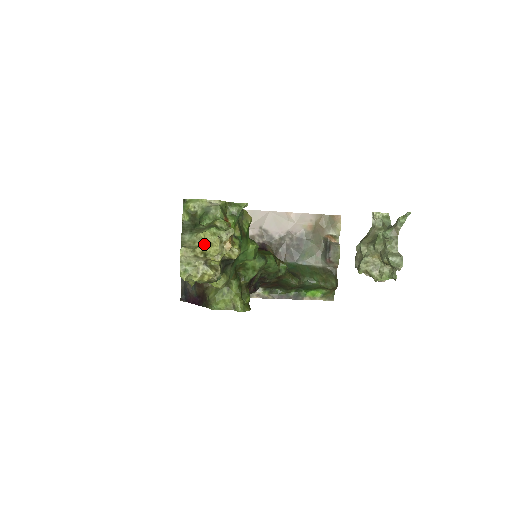
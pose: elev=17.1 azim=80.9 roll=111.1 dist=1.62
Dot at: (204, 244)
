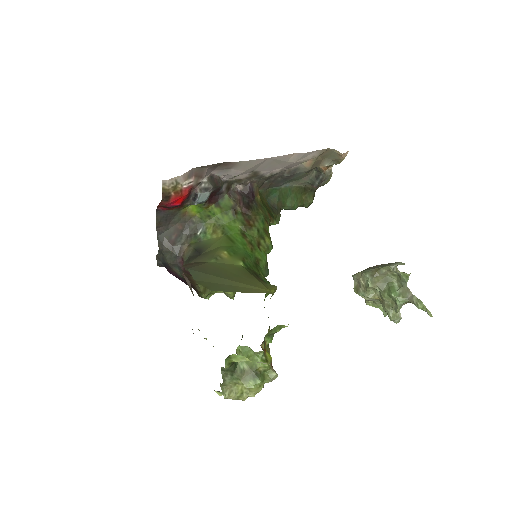
Dot at: (249, 396)
